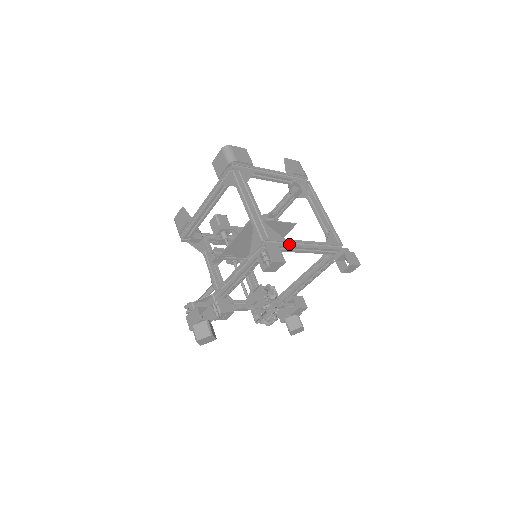
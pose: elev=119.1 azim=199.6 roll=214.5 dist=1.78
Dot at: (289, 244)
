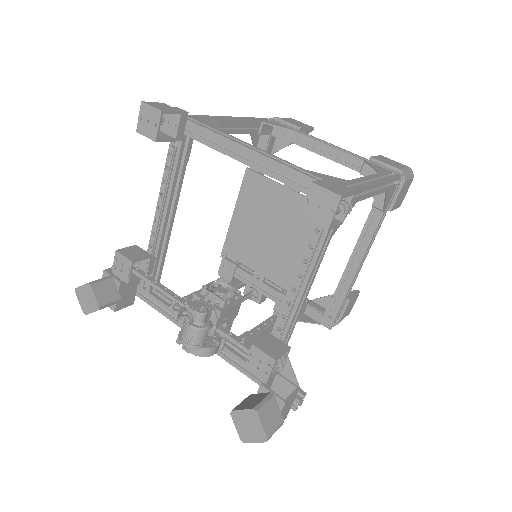
Dot at: (216, 131)
